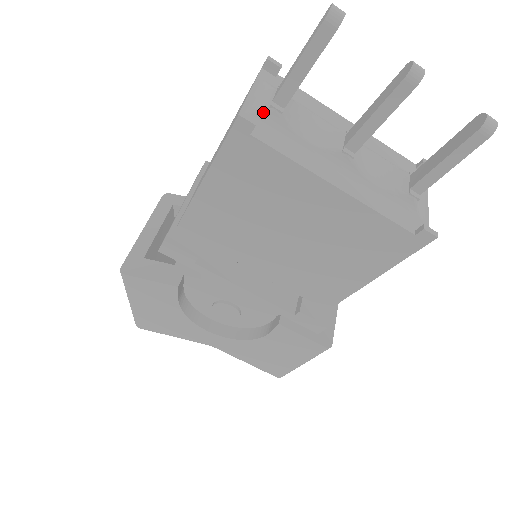
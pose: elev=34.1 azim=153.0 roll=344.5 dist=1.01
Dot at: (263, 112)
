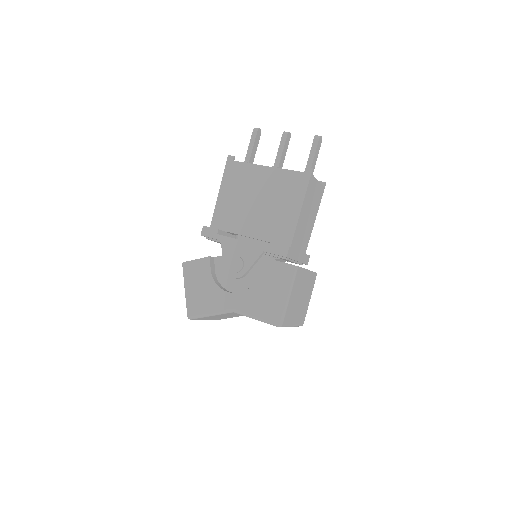
Dot at: occluded
